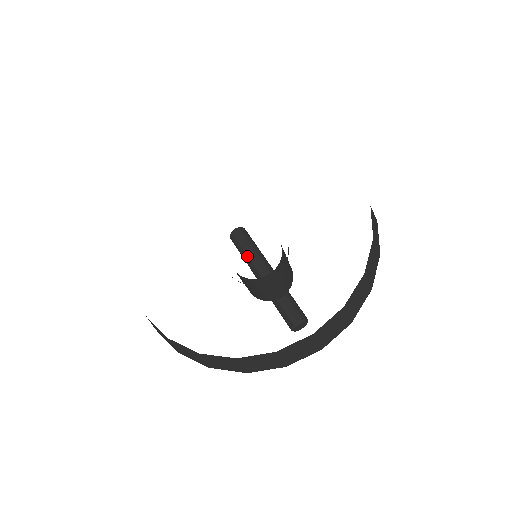
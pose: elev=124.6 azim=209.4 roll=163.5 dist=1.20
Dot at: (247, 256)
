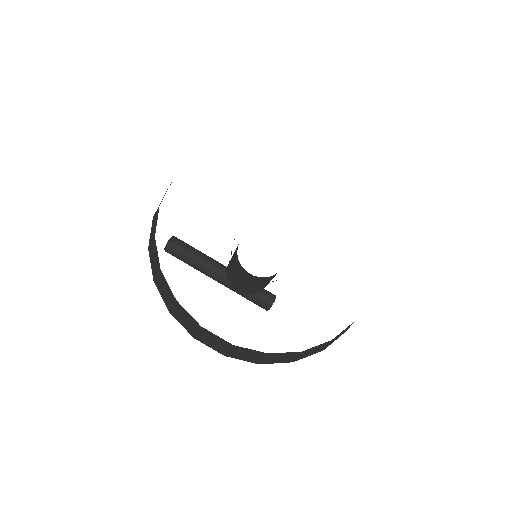
Dot at: (197, 262)
